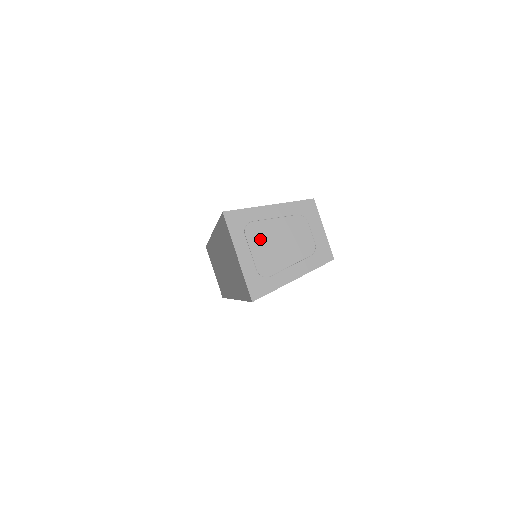
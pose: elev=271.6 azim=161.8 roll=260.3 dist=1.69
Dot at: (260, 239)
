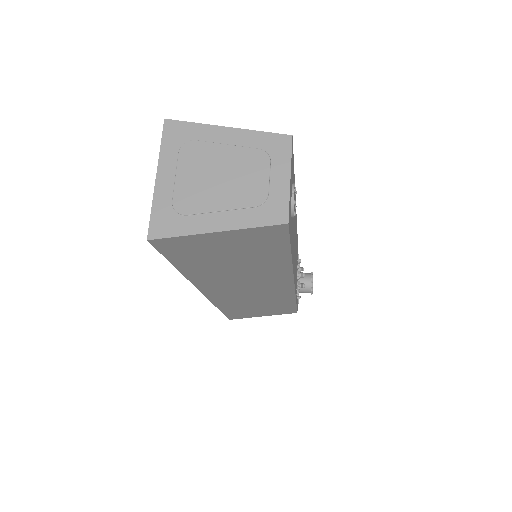
Dot at: (195, 164)
